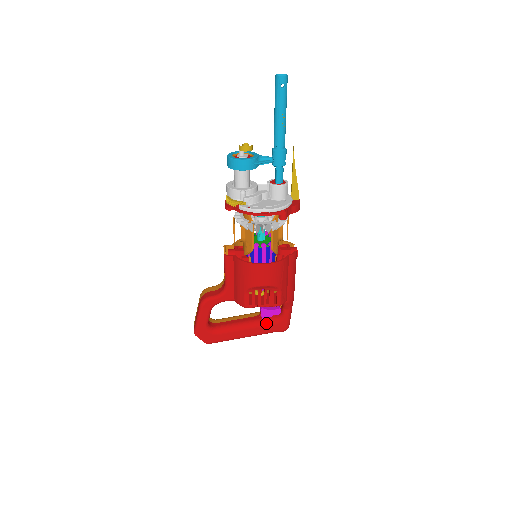
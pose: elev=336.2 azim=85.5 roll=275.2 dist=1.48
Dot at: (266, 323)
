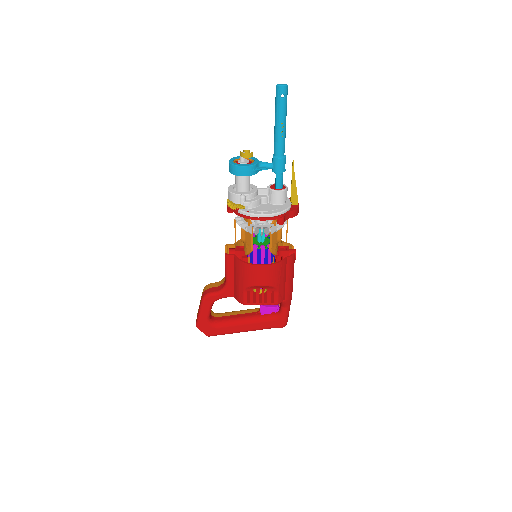
Dot at: (265, 319)
